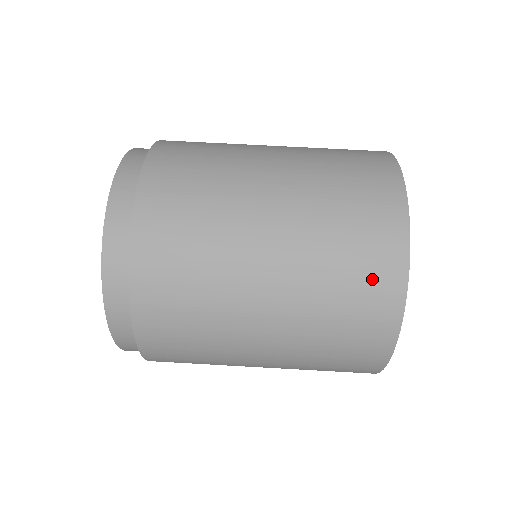
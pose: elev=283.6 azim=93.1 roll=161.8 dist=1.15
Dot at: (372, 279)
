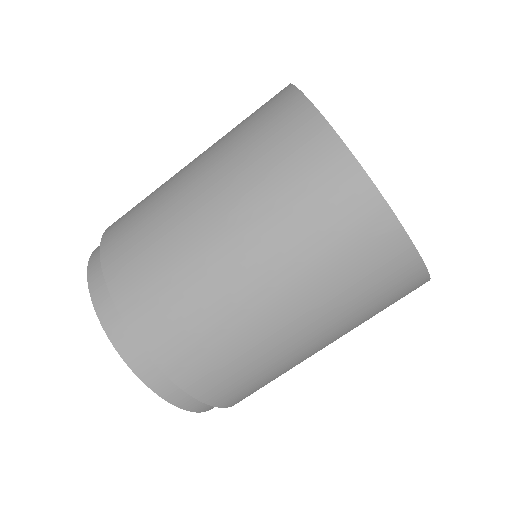
Dot at: (321, 180)
